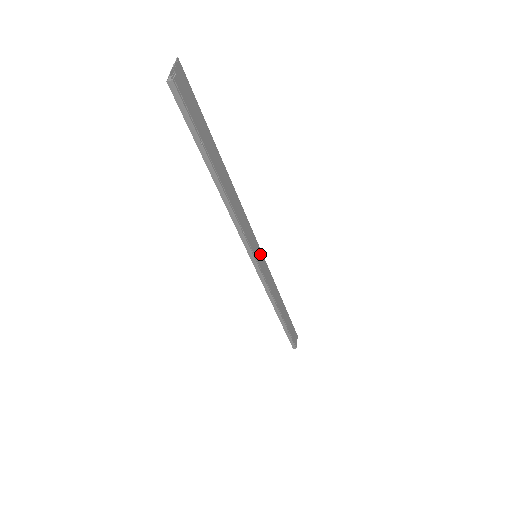
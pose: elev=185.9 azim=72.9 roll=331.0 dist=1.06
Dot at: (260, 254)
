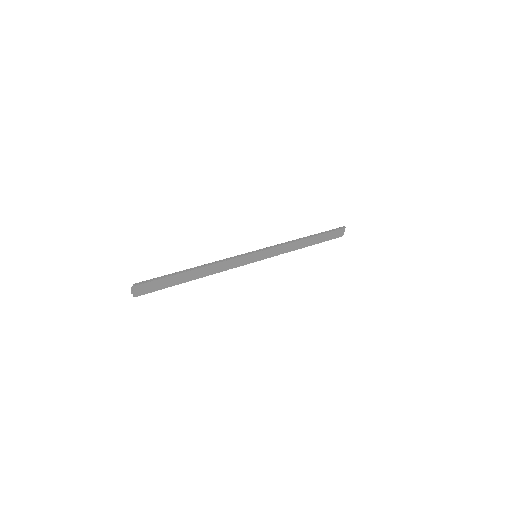
Dot at: (259, 253)
